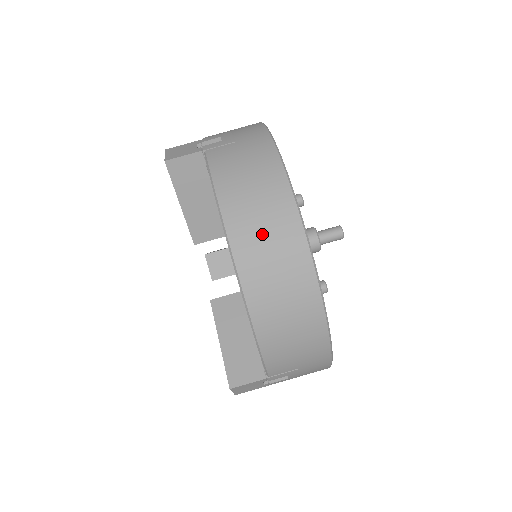
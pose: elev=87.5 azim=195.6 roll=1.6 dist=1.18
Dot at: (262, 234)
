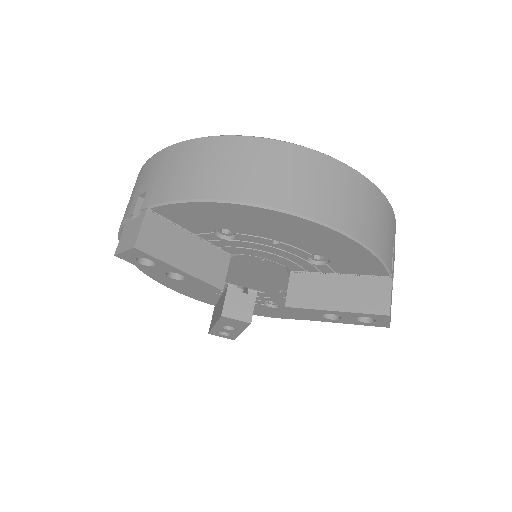
Dot at: (274, 176)
